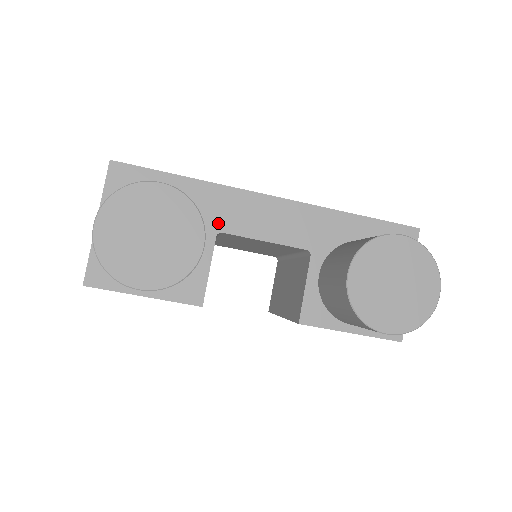
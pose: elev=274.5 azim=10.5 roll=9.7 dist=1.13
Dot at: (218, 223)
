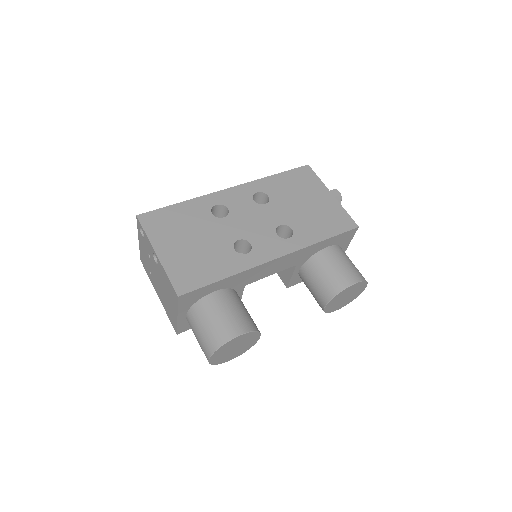
Dot at: (245, 283)
